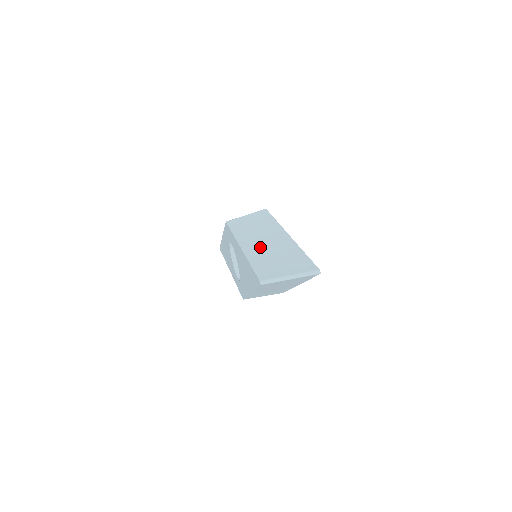
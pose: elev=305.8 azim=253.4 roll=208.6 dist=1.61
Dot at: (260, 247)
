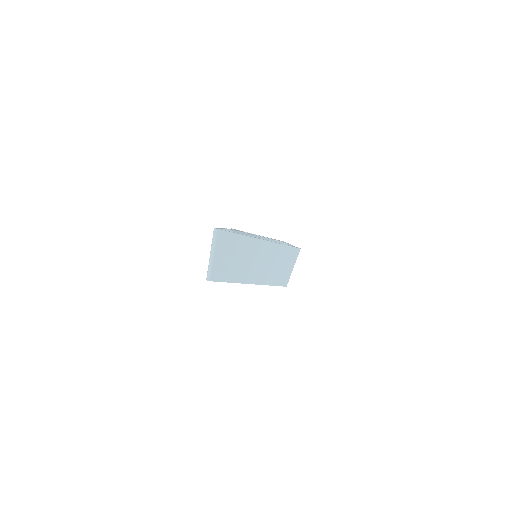
Dot at: occluded
